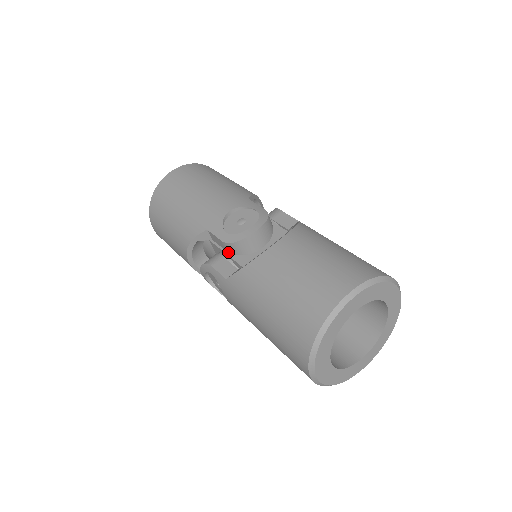
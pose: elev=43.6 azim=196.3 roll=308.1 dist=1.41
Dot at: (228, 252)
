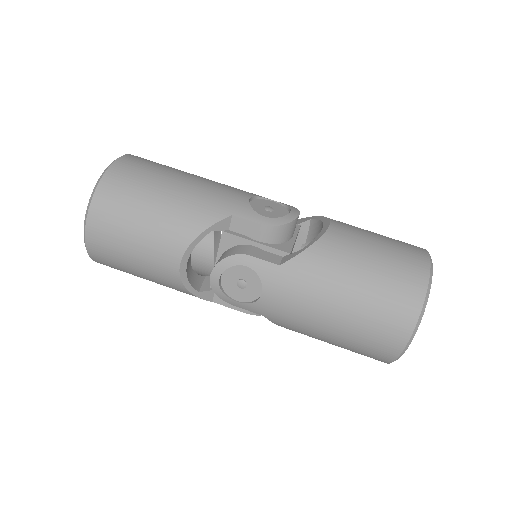
Dot at: (261, 240)
